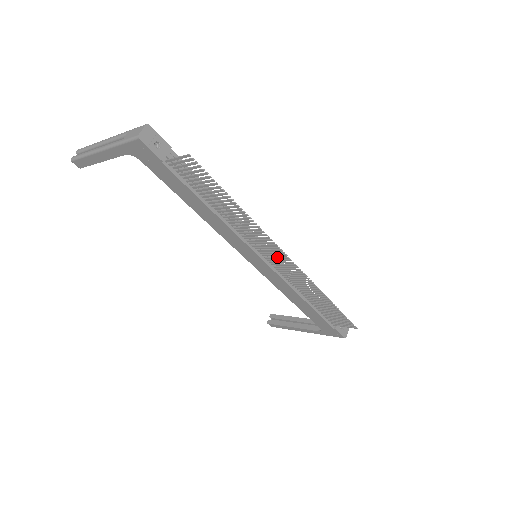
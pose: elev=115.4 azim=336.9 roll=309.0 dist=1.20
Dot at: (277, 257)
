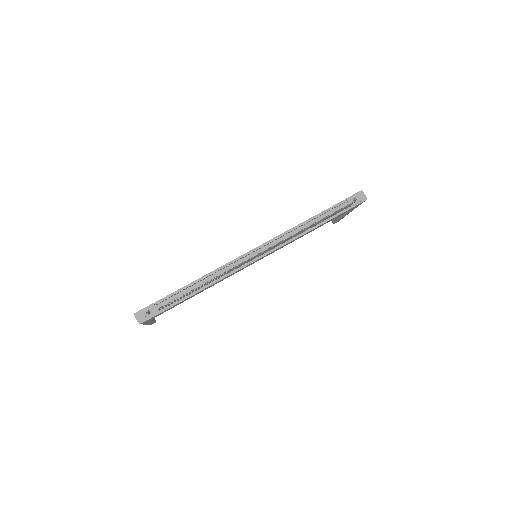
Dot at: (258, 255)
